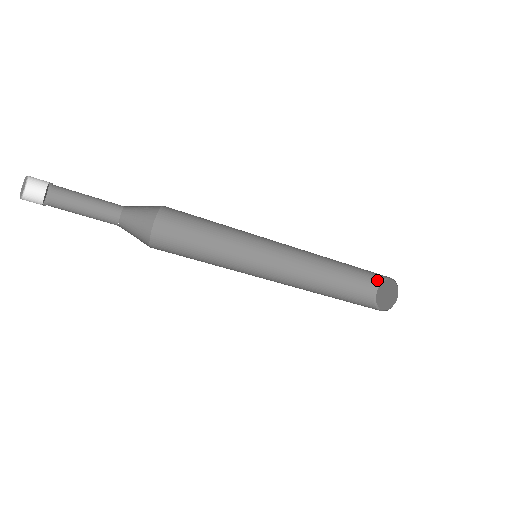
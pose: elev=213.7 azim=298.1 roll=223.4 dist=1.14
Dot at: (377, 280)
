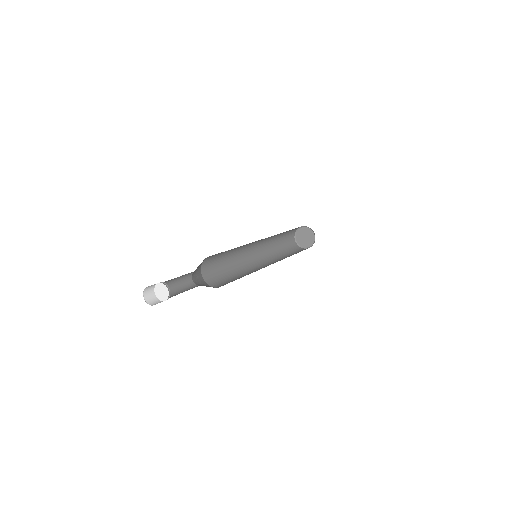
Dot at: (299, 227)
